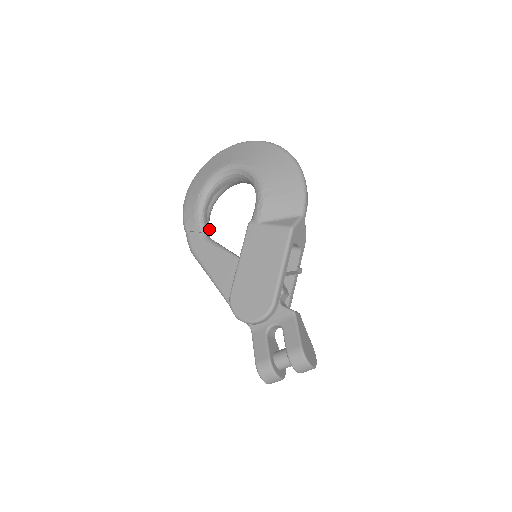
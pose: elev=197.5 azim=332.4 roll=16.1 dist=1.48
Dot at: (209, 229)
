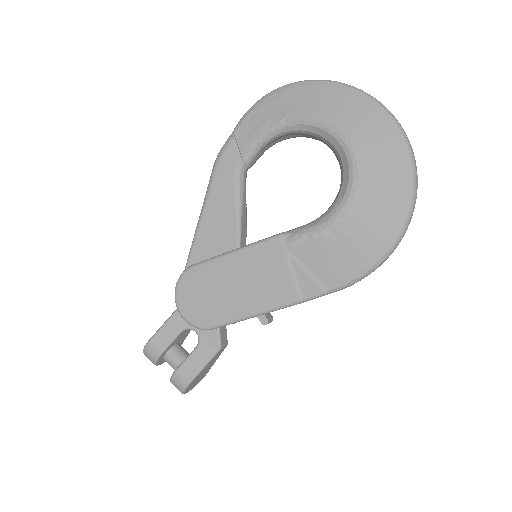
Dot at: occluded
